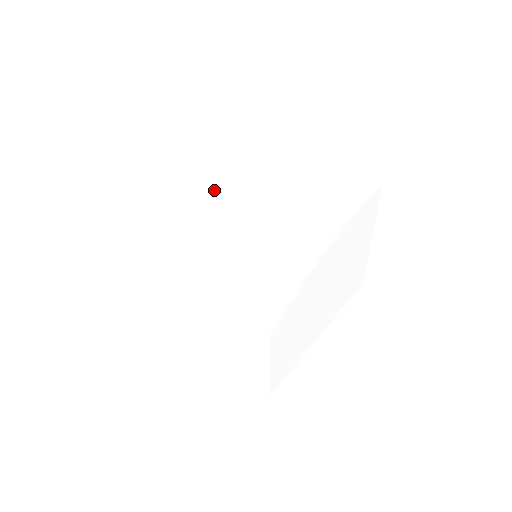
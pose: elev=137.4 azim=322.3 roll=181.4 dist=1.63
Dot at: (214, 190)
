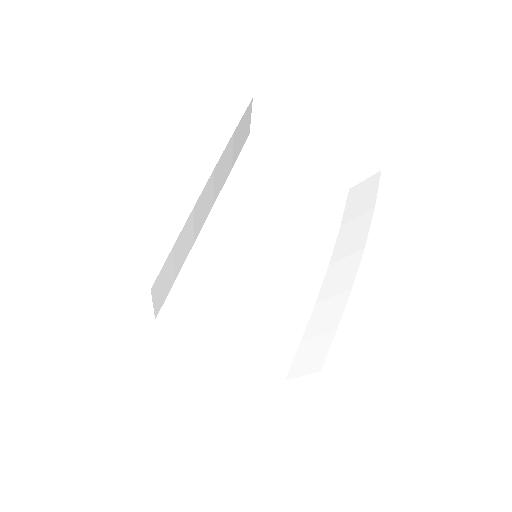
Dot at: (219, 175)
